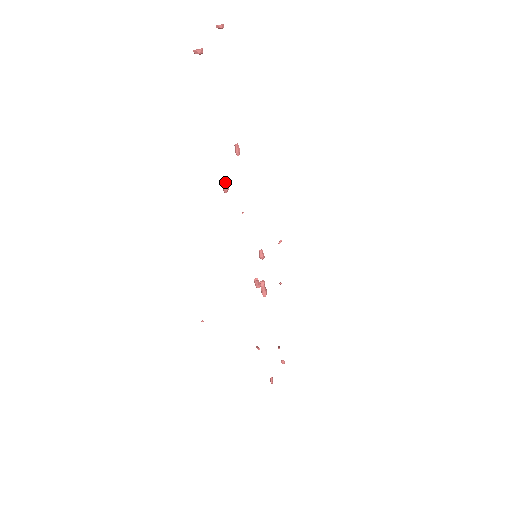
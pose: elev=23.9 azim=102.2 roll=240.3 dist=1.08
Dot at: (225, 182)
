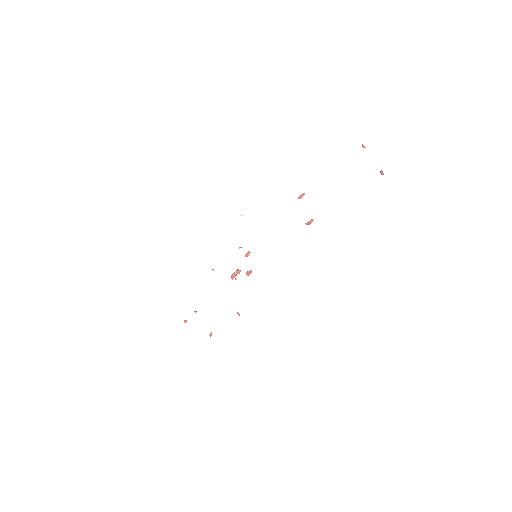
Dot at: occluded
